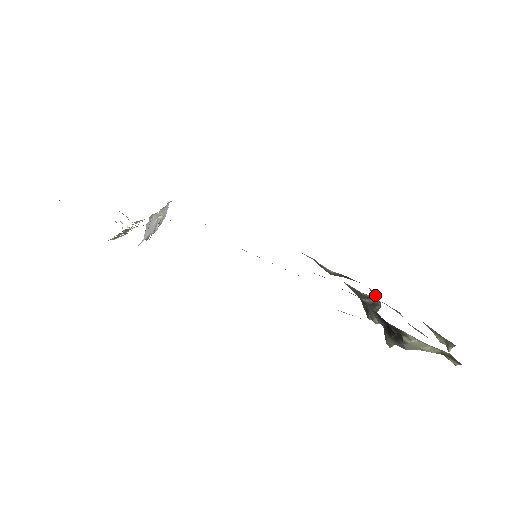
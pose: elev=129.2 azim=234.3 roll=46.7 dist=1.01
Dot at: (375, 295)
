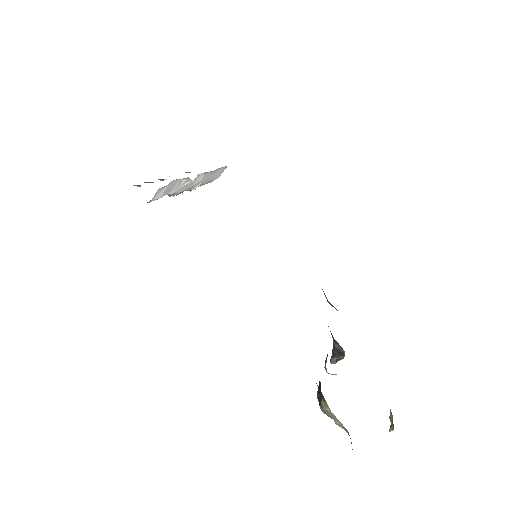
Dot at: occluded
